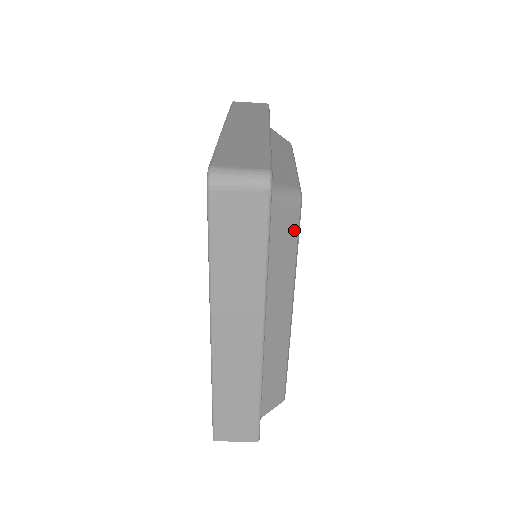
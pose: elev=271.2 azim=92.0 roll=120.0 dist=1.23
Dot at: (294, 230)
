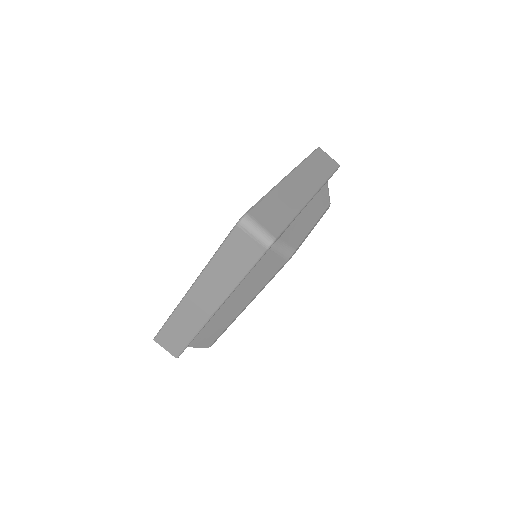
Dot at: (275, 269)
